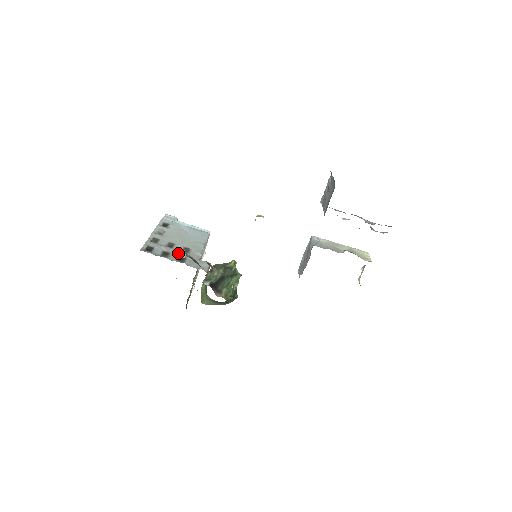
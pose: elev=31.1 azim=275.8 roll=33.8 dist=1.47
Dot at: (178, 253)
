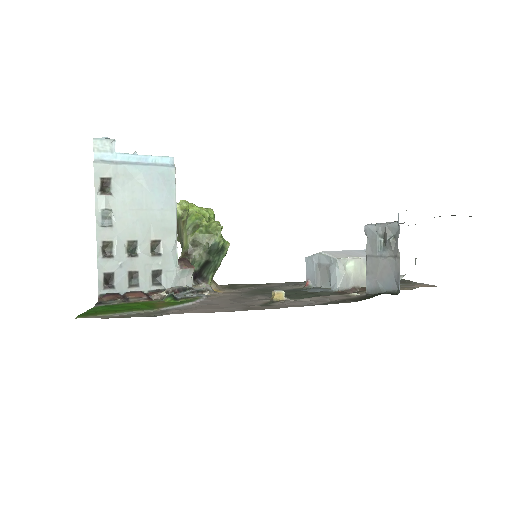
Dot at: (148, 265)
